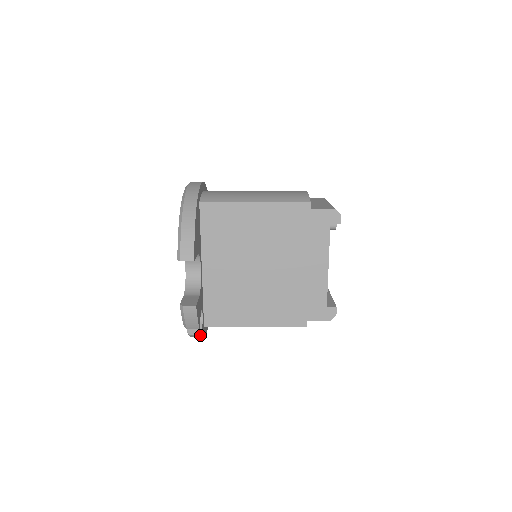
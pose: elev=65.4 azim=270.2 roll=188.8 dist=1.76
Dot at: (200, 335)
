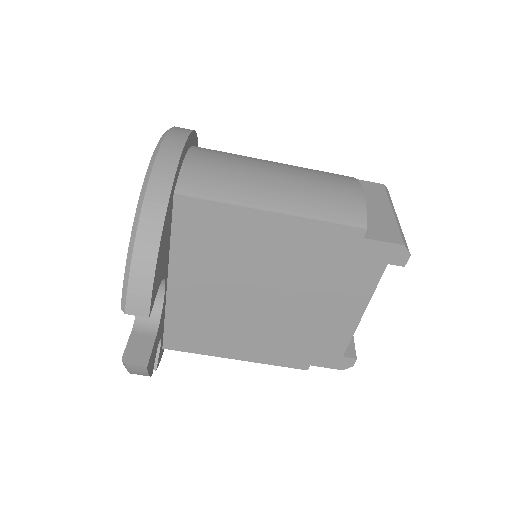
Dot at: occluded
